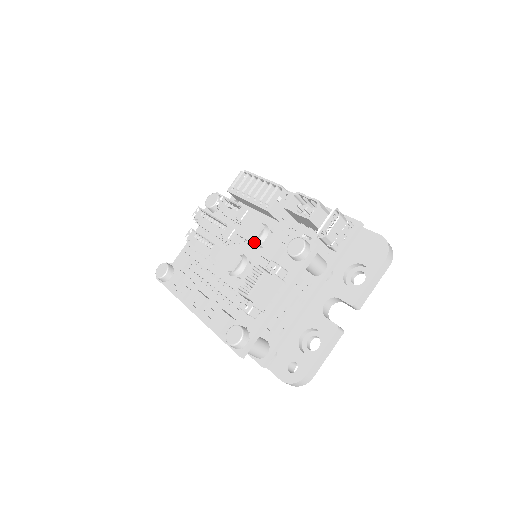
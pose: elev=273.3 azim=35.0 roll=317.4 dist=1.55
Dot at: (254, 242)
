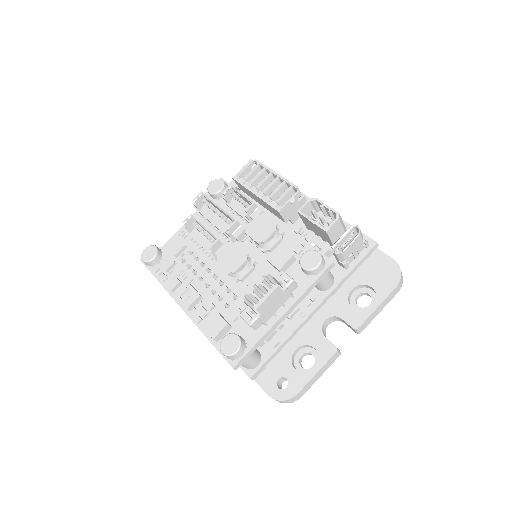
Dot at: (262, 244)
